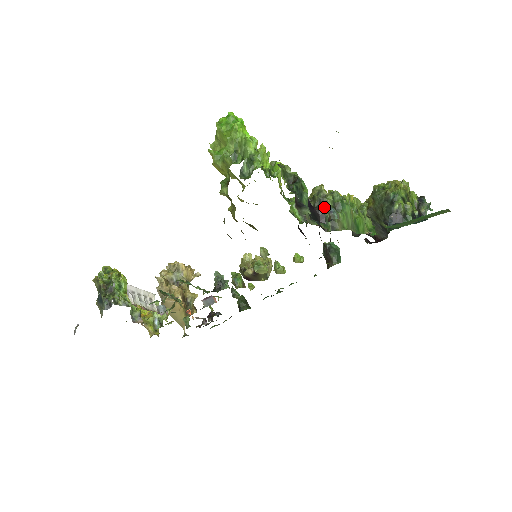
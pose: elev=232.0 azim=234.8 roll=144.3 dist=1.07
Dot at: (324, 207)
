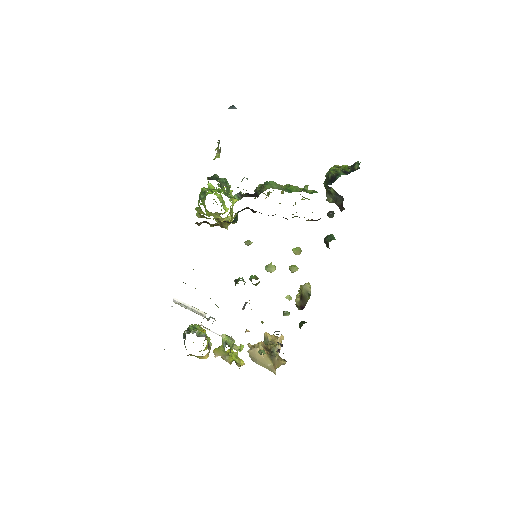
Dot at: (257, 190)
